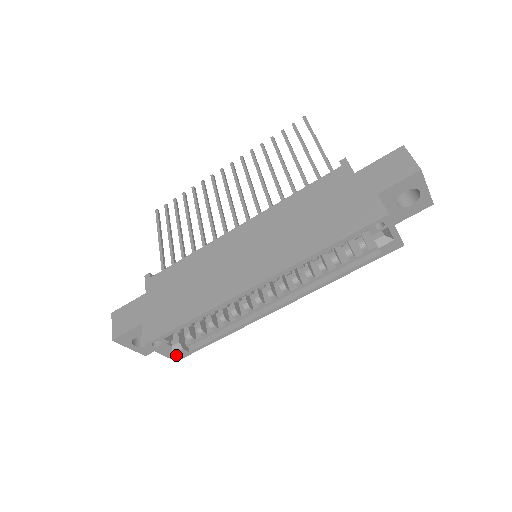
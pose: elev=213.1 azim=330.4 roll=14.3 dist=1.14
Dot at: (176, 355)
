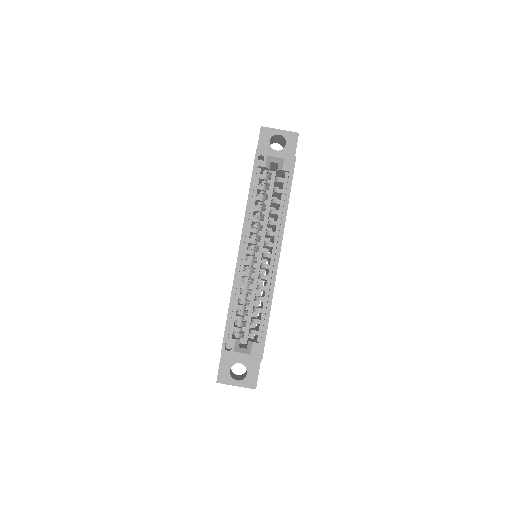
Dot at: (255, 353)
